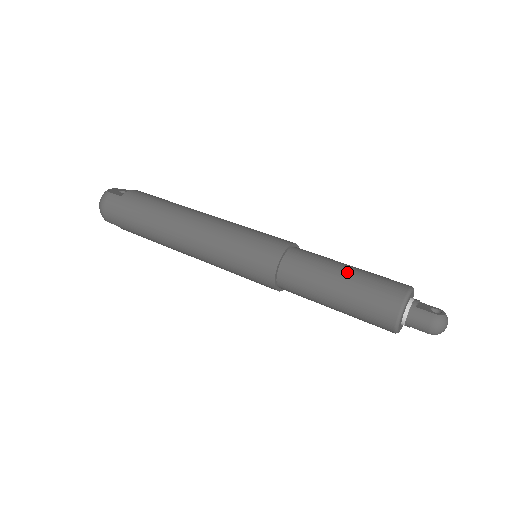
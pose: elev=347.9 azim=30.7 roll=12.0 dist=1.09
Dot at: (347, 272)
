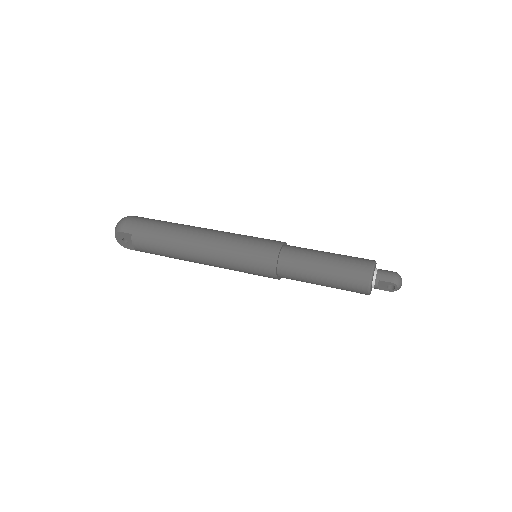
Dot at: occluded
